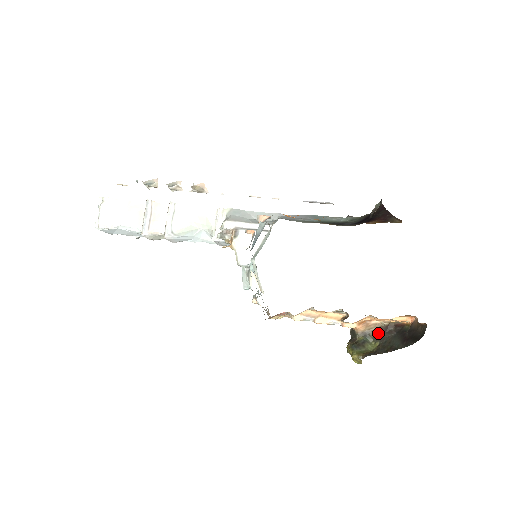
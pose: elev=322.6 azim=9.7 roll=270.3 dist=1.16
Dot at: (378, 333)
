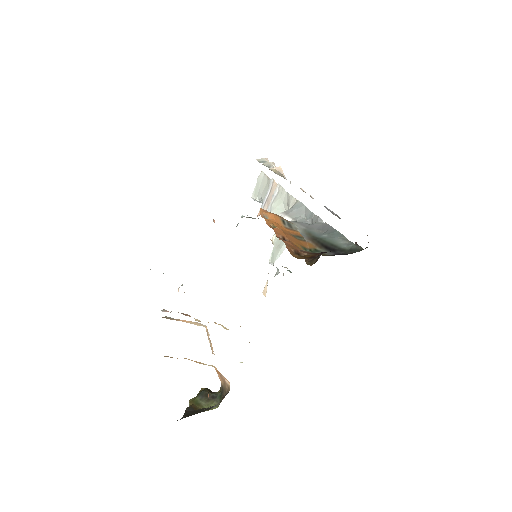
Dot at: (223, 397)
